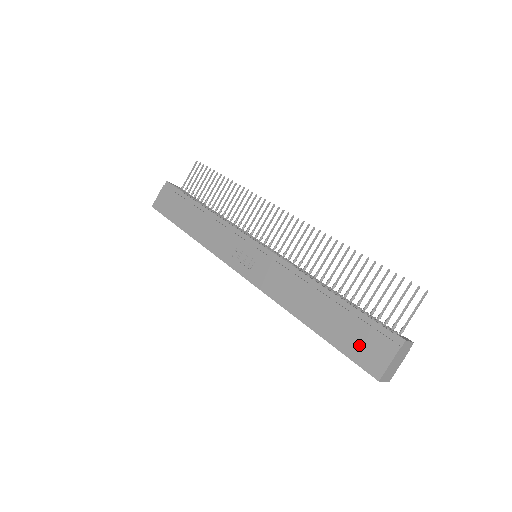
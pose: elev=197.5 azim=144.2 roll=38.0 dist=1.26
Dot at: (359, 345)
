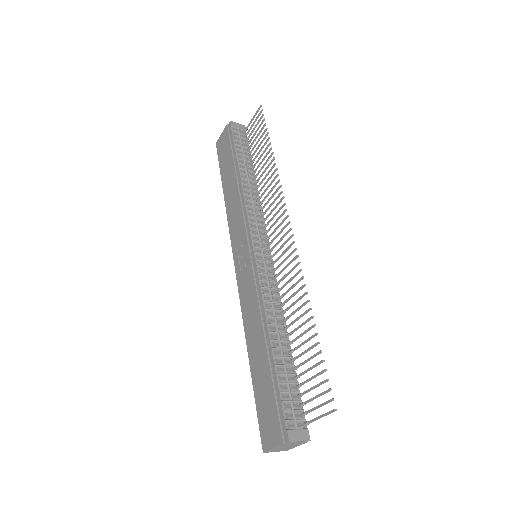
Dot at: (265, 412)
